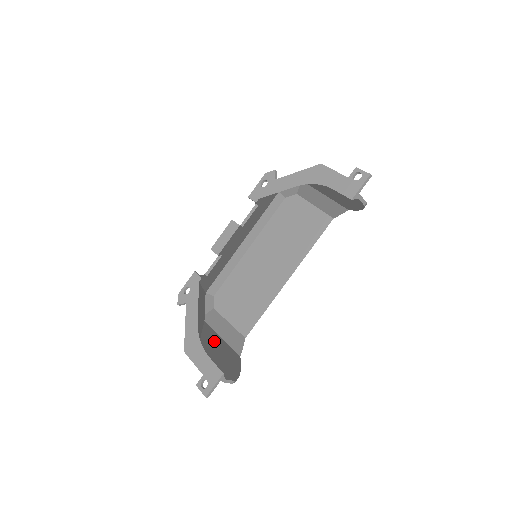
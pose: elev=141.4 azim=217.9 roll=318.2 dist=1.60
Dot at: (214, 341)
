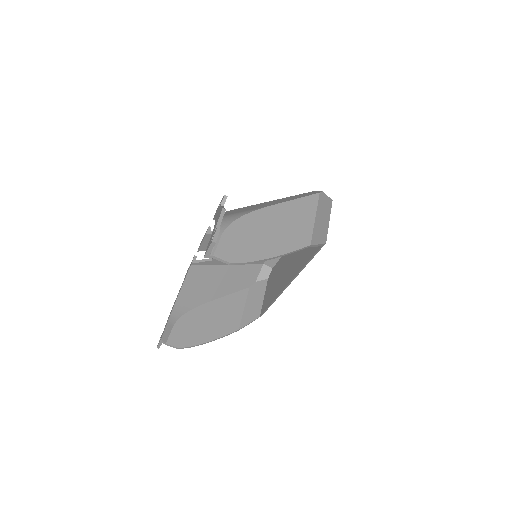
Dot at: (222, 309)
